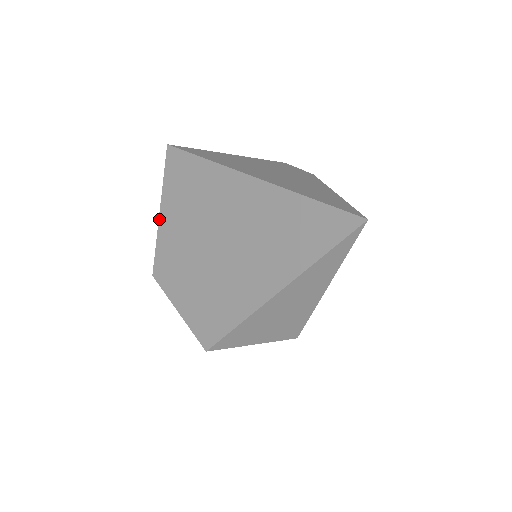
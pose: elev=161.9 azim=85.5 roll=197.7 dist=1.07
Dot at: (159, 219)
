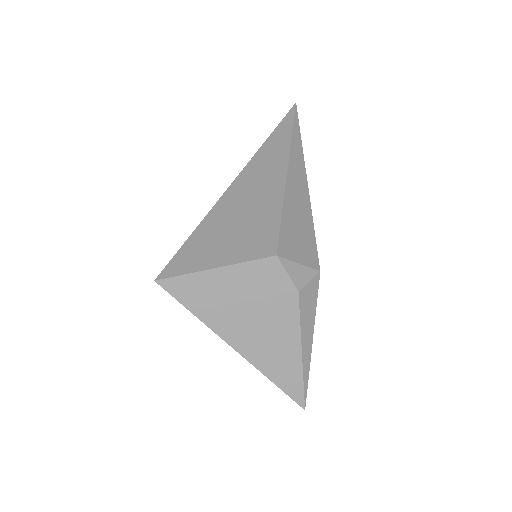
Dot at: occluded
